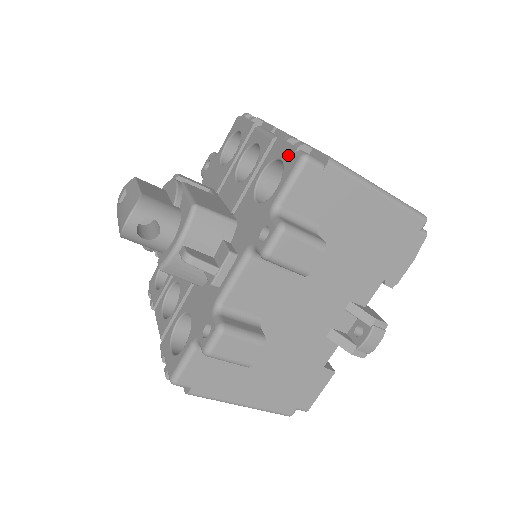
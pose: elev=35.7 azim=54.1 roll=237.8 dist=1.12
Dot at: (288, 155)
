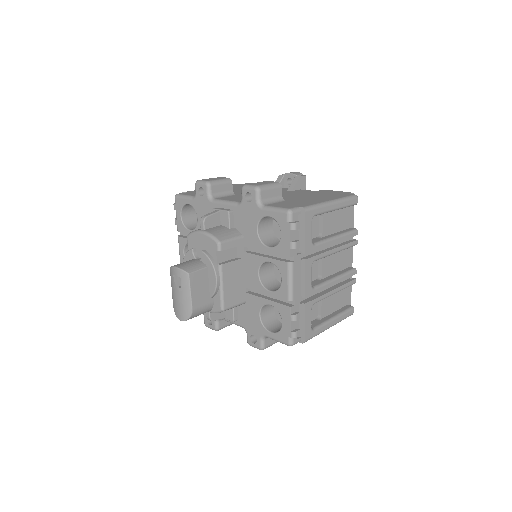
Dot at: (286, 331)
